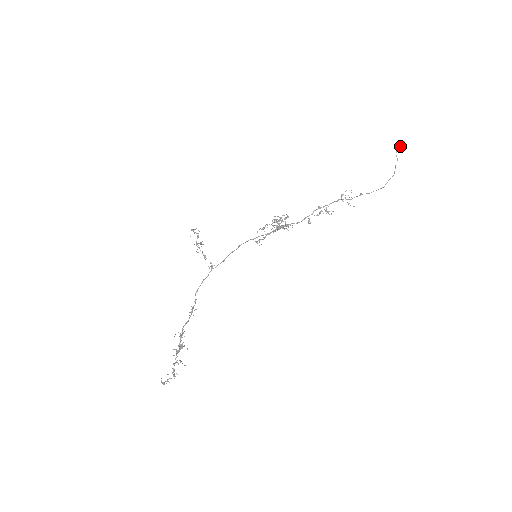
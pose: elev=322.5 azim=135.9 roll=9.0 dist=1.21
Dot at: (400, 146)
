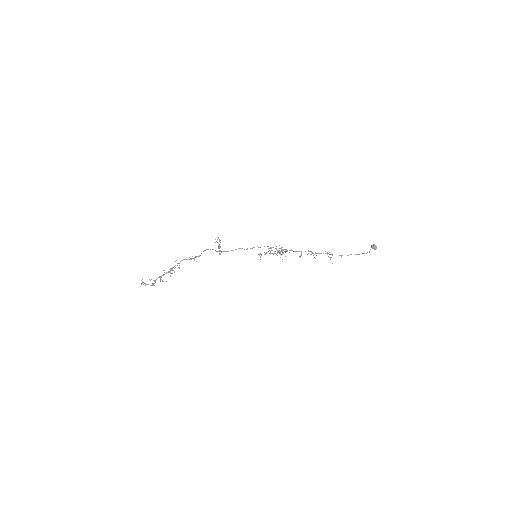
Dot at: (374, 246)
